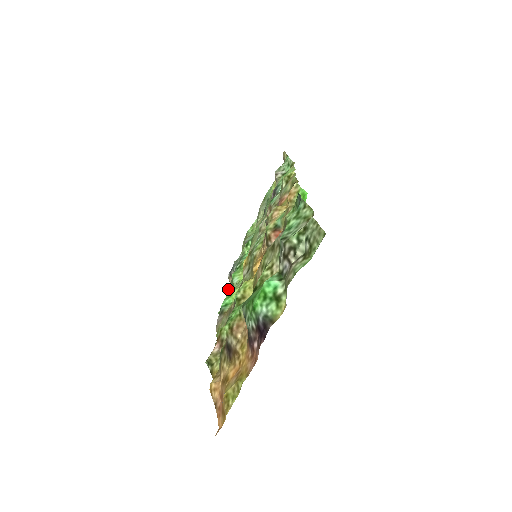
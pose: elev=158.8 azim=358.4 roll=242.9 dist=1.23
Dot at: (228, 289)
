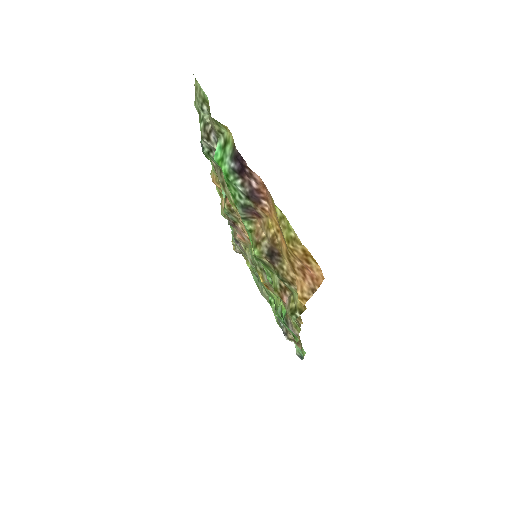
Dot at: (298, 346)
